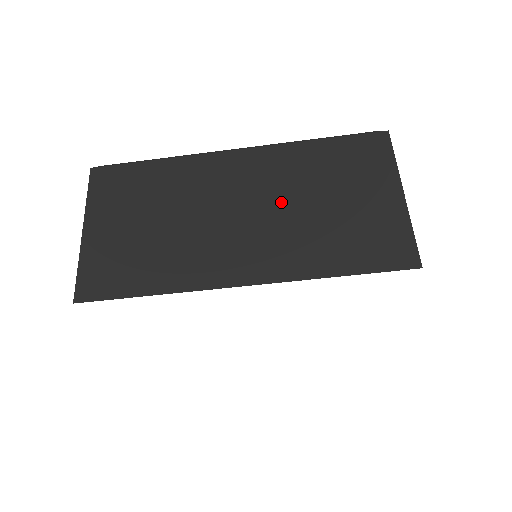
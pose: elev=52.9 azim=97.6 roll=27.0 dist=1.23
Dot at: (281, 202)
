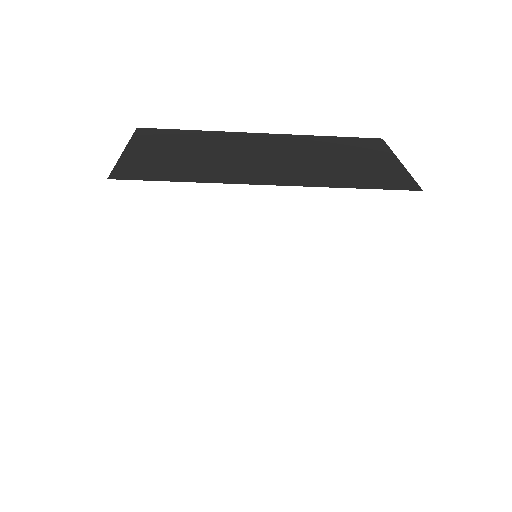
Dot at: (301, 155)
